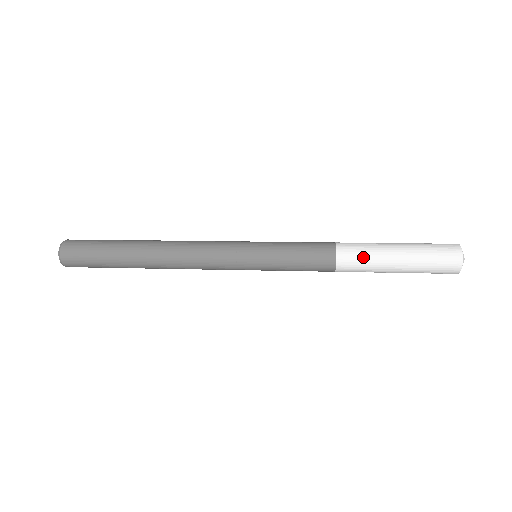
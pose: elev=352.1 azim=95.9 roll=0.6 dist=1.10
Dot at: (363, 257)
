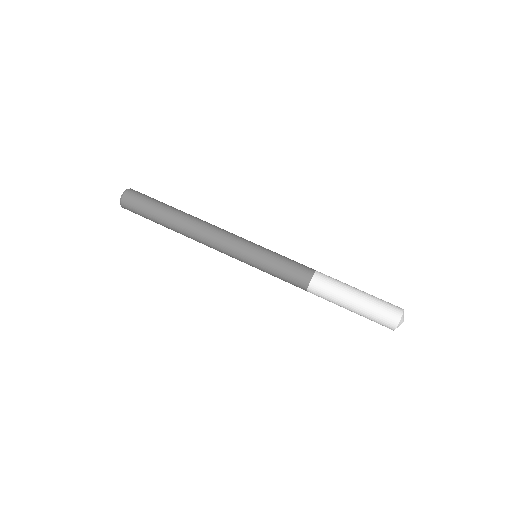
Dot at: (325, 299)
